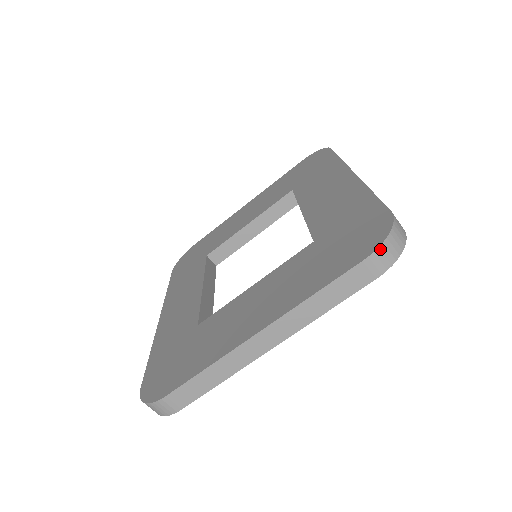
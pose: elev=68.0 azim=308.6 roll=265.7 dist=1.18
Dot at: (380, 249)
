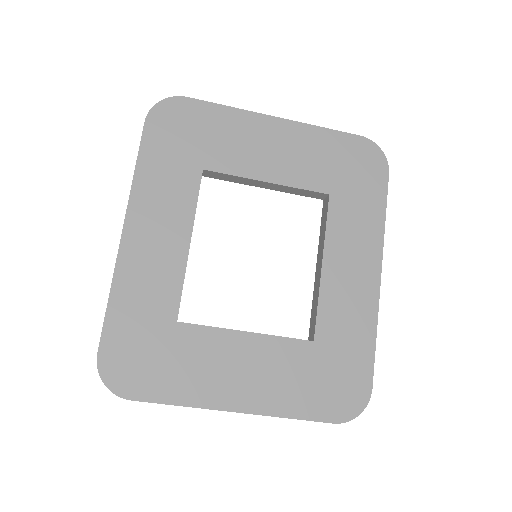
Dot at: (347, 421)
